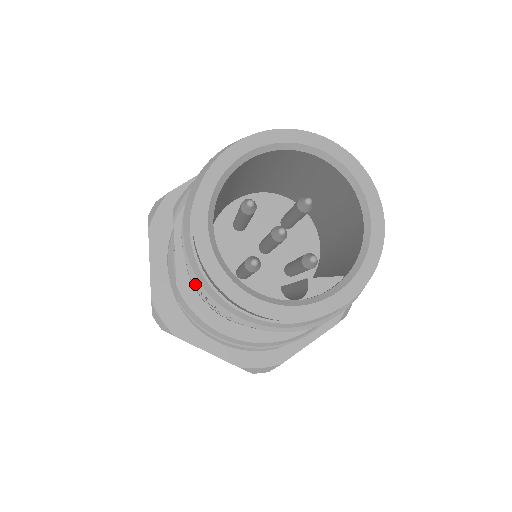
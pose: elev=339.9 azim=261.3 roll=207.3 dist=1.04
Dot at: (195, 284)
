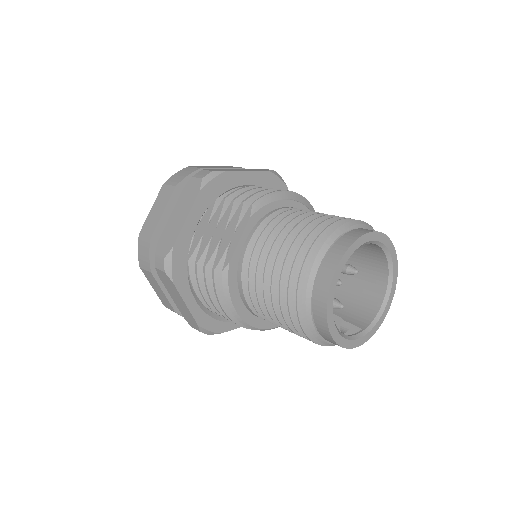
Dot at: (280, 286)
